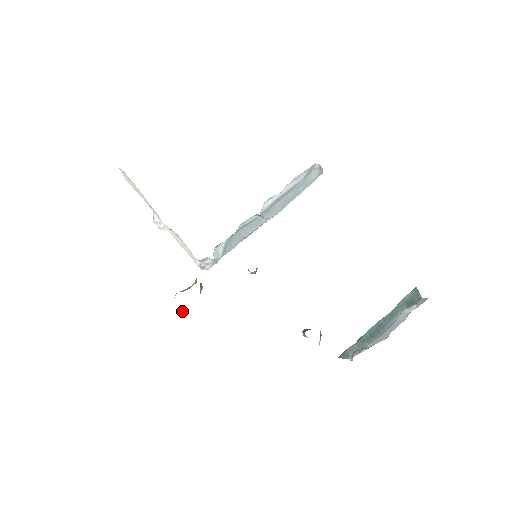
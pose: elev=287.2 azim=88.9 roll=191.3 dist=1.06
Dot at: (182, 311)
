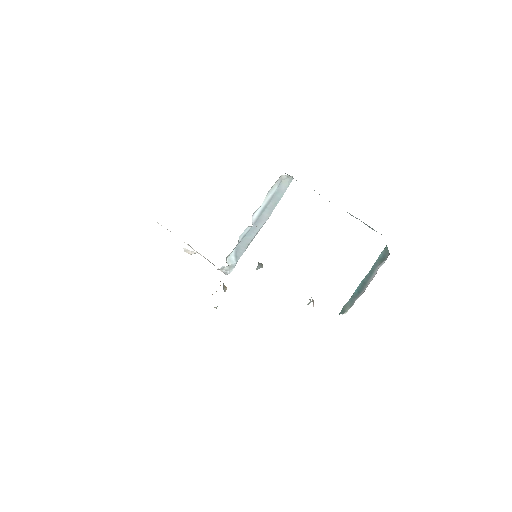
Dot at: (216, 308)
